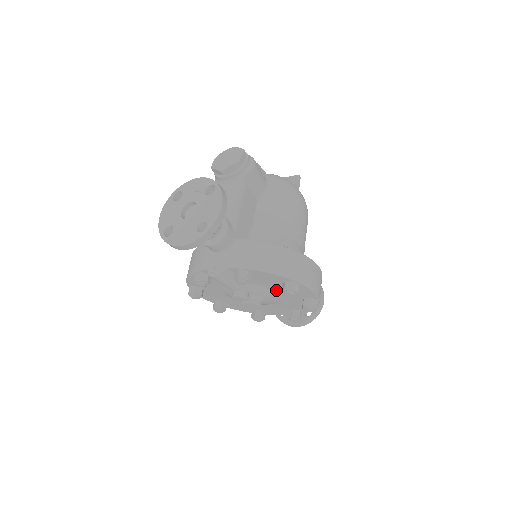
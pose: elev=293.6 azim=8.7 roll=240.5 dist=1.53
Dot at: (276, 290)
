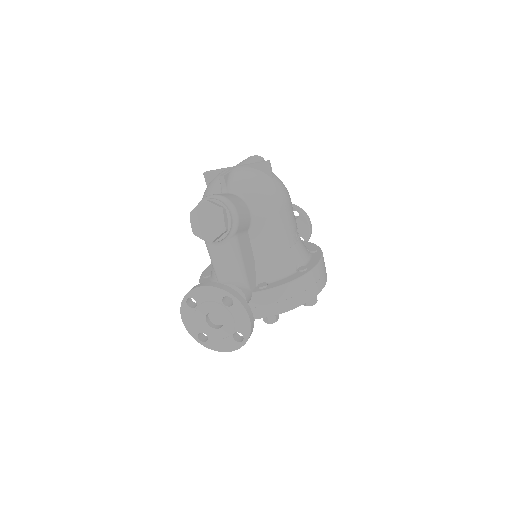
Dot at: occluded
